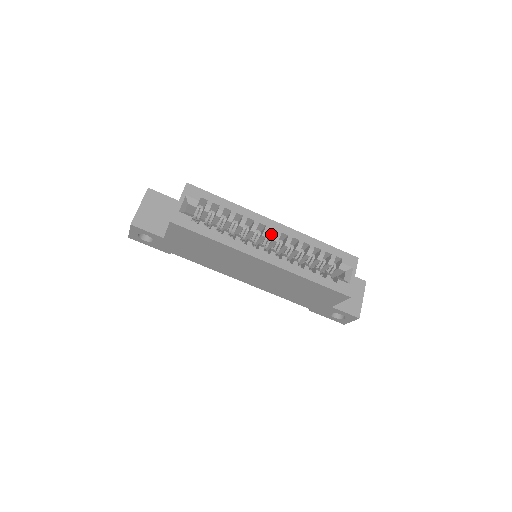
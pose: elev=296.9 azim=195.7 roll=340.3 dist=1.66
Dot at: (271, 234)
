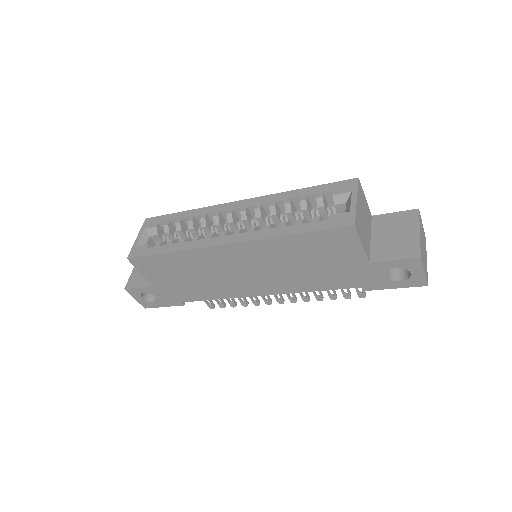
Dot at: occluded
